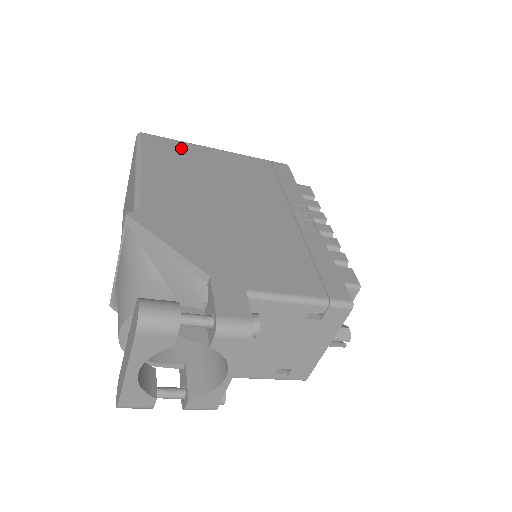
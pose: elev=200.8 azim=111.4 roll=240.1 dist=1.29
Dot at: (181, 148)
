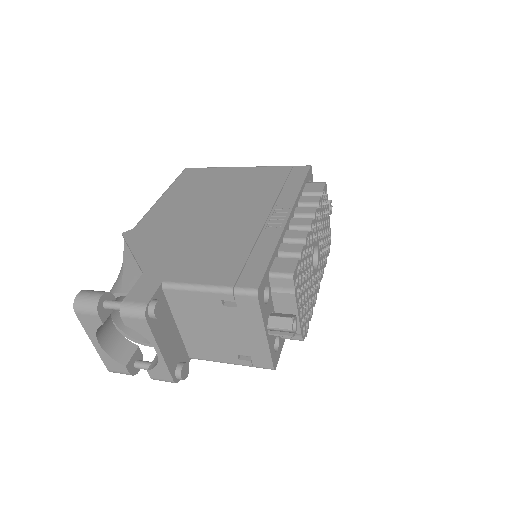
Dot at: (209, 173)
